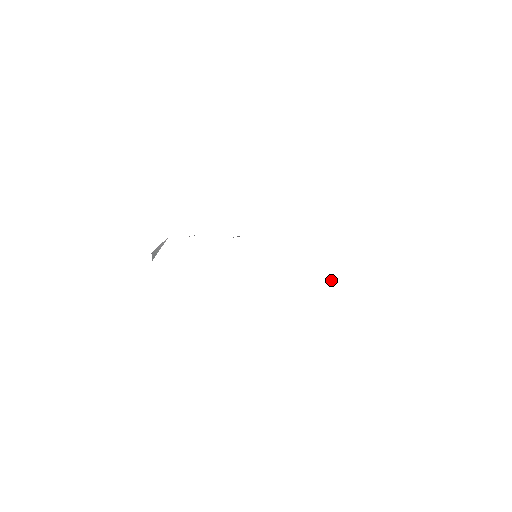
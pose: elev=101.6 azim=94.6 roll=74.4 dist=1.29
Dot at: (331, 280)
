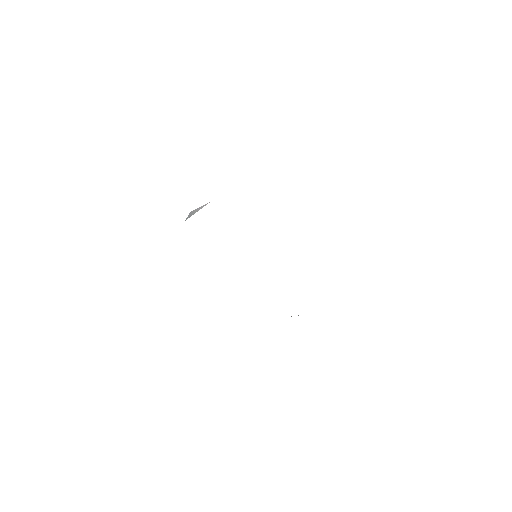
Dot at: occluded
